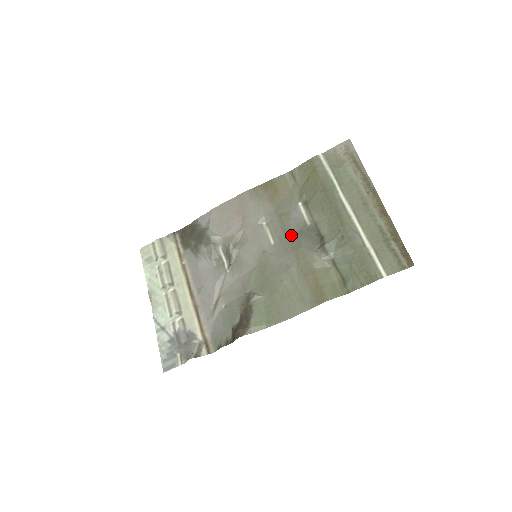
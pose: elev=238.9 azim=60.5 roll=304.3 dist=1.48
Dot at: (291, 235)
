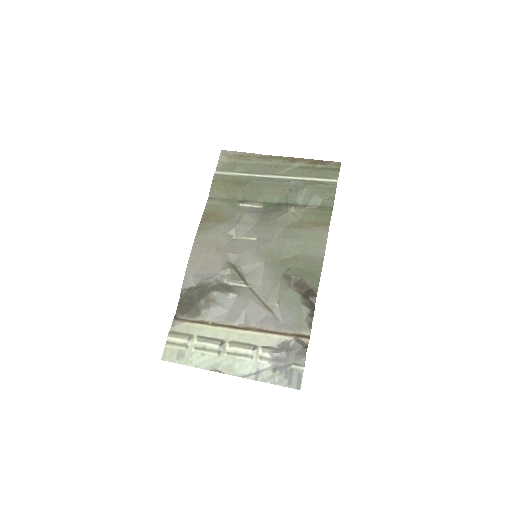
Dot at: (261, 222)
